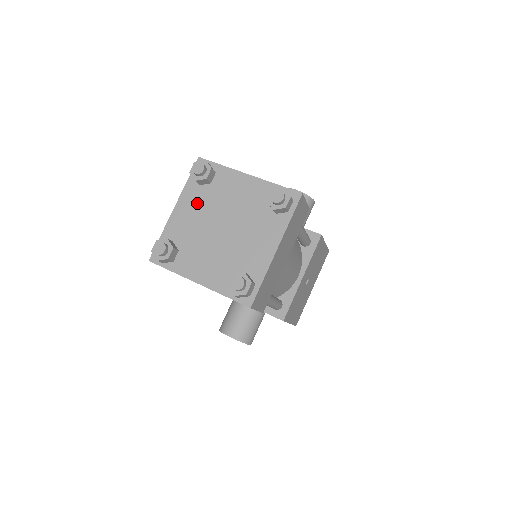
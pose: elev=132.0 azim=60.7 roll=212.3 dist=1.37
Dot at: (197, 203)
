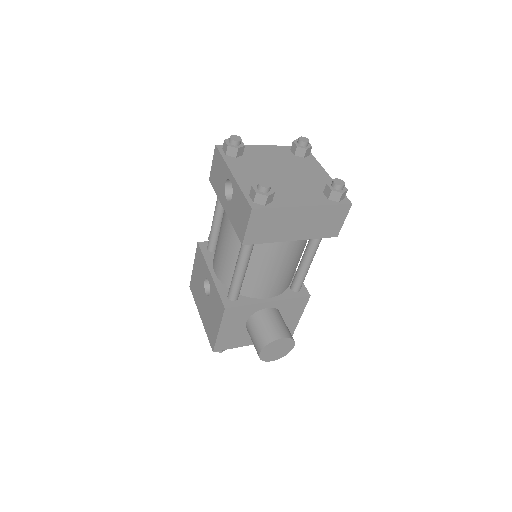
Dot at: (247, 167)
